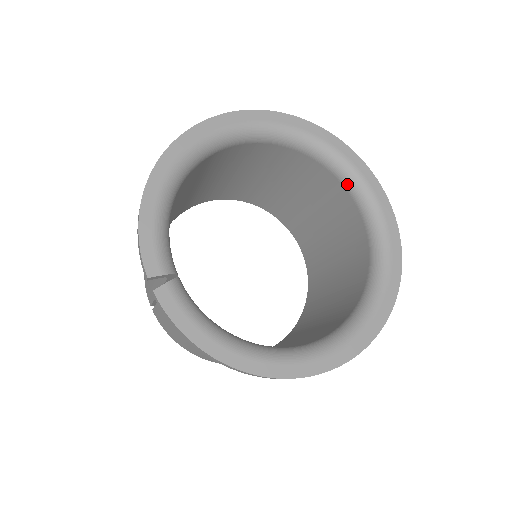
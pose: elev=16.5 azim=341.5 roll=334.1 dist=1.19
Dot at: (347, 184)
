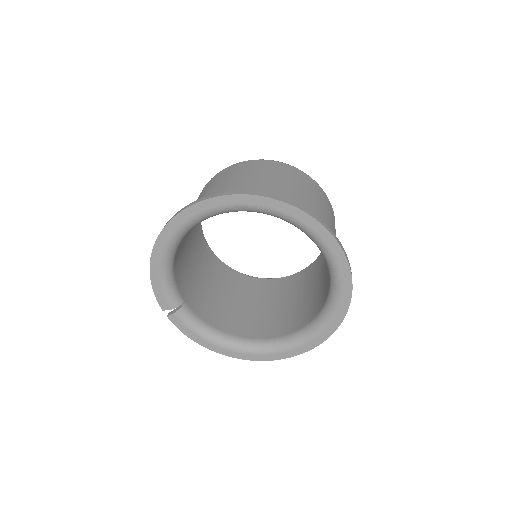
Dot at: (314, 242)
